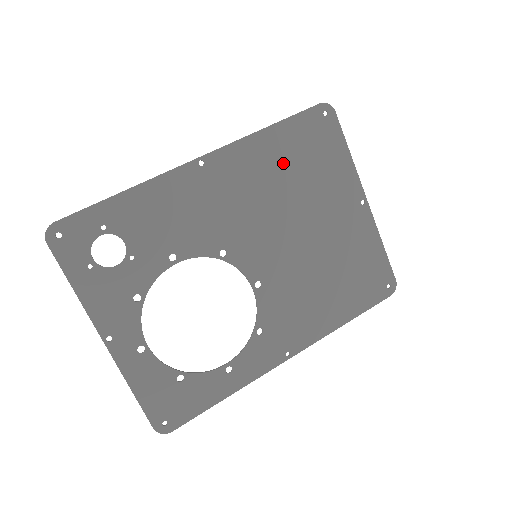
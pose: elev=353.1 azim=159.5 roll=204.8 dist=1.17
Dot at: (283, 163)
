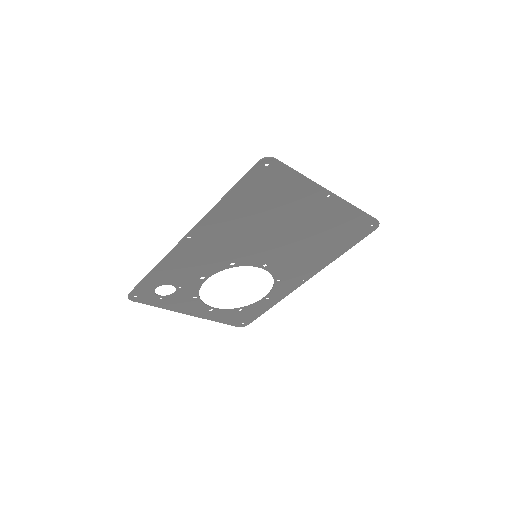
Dot at: (248, 210)
